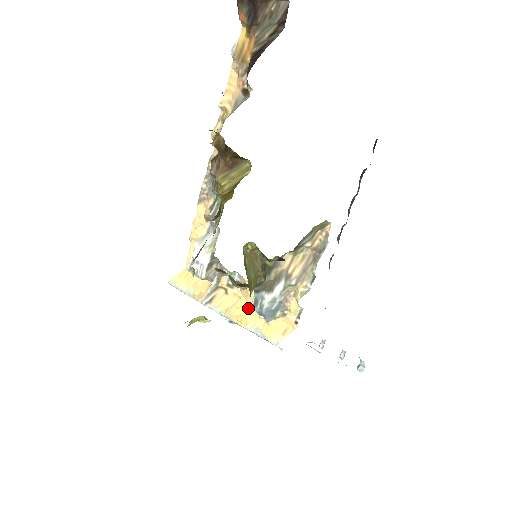
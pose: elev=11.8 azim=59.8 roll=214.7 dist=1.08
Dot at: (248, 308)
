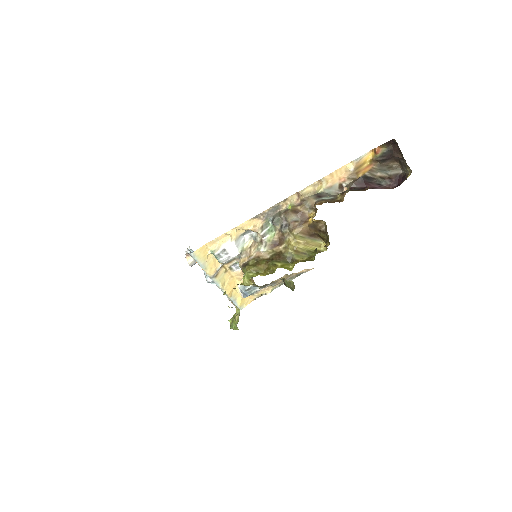
Dot at: (234, 285)
